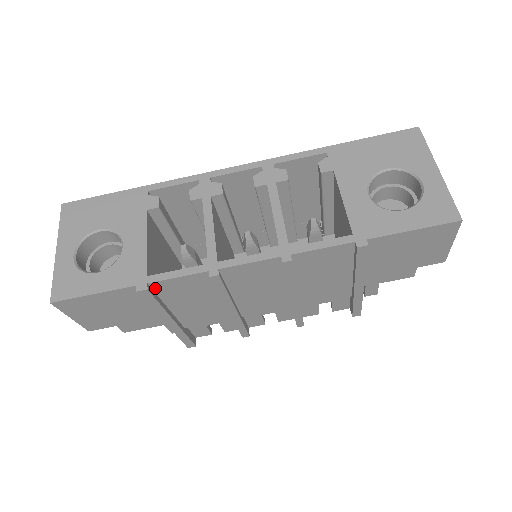
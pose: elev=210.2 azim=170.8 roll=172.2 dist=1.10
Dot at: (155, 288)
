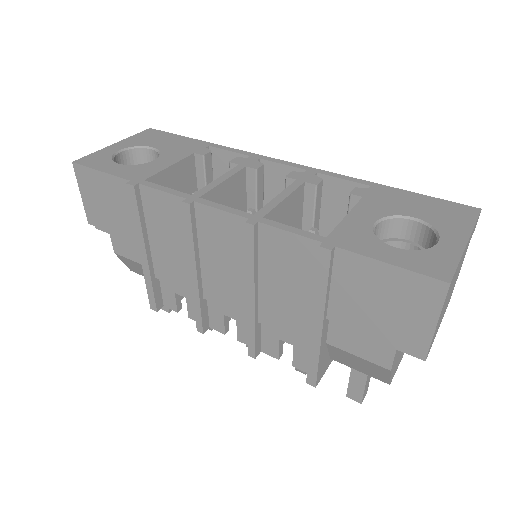
Dot at: (143, 195)
